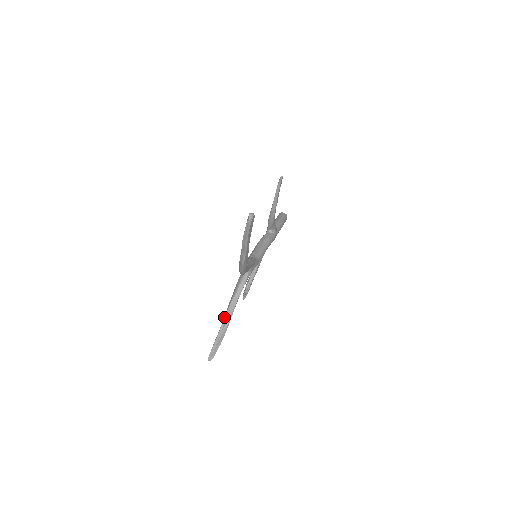
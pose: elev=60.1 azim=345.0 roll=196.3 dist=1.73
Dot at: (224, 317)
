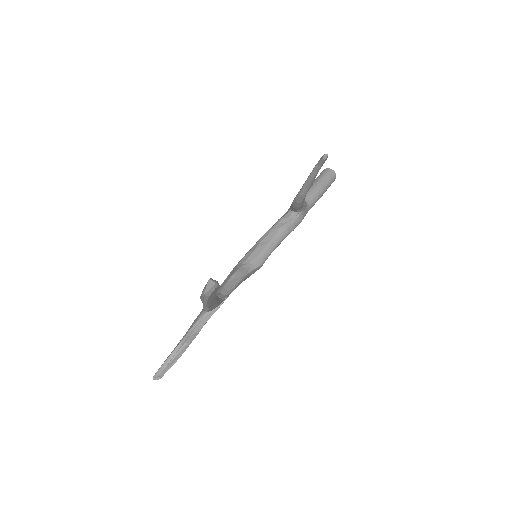
Dot at: occluded
